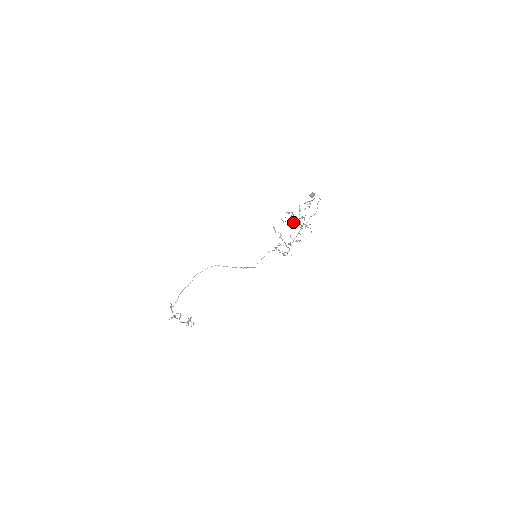
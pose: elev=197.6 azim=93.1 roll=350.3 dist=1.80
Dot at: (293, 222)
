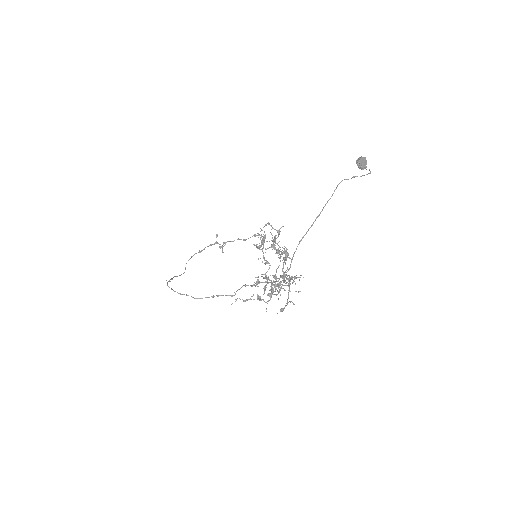
Dot at: occluded
